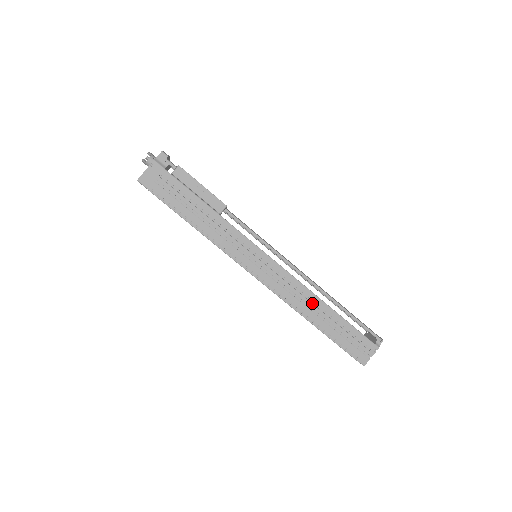
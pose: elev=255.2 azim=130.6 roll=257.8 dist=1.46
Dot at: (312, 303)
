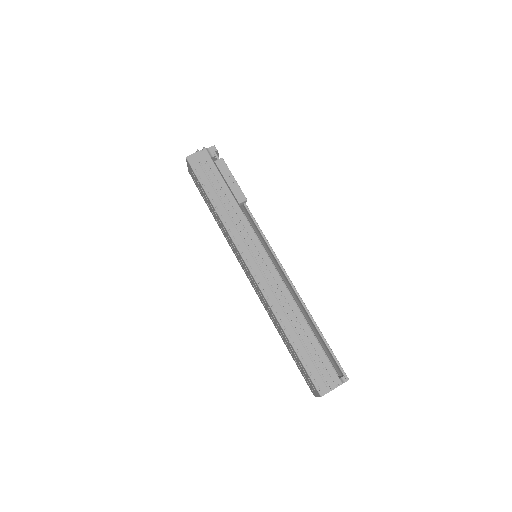
Dot at: (290, 311)
